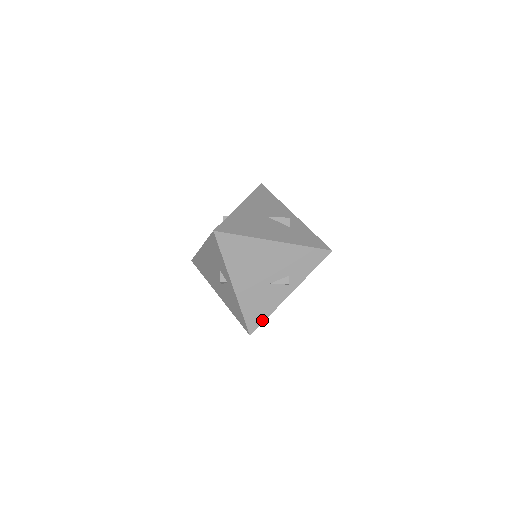
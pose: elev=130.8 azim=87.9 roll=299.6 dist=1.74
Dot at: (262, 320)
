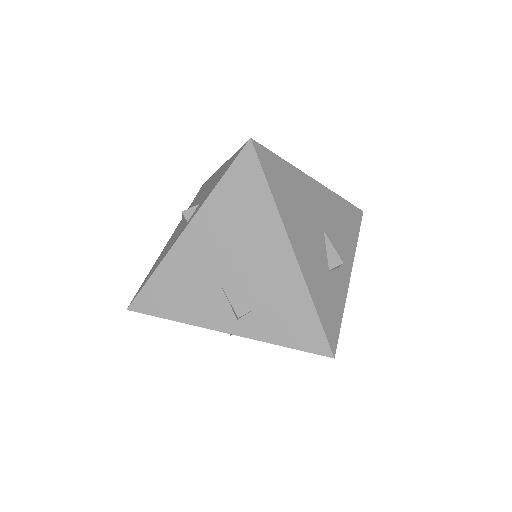
Dot at: (160, 313)
